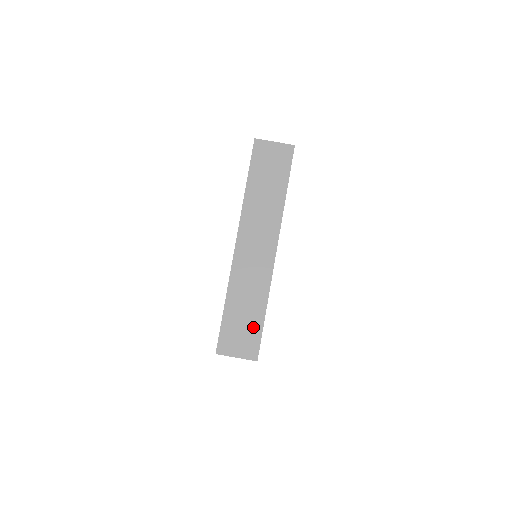
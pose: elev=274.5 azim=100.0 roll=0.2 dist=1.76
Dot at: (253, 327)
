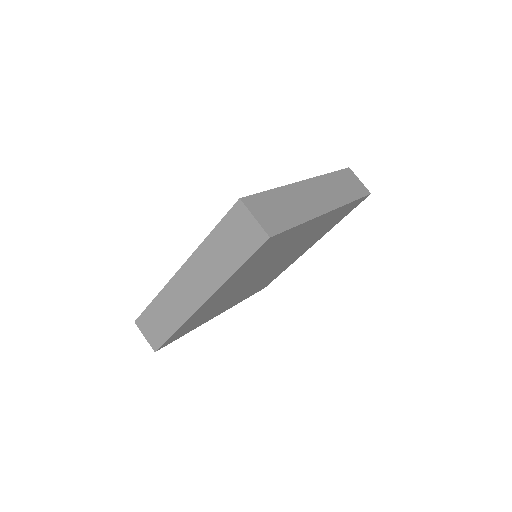
Dot at: (162, 332)
